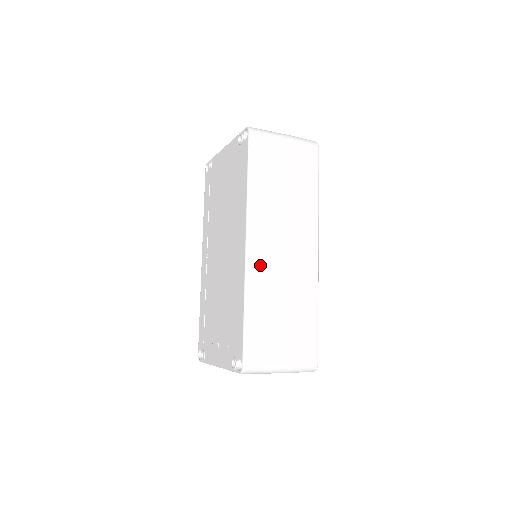
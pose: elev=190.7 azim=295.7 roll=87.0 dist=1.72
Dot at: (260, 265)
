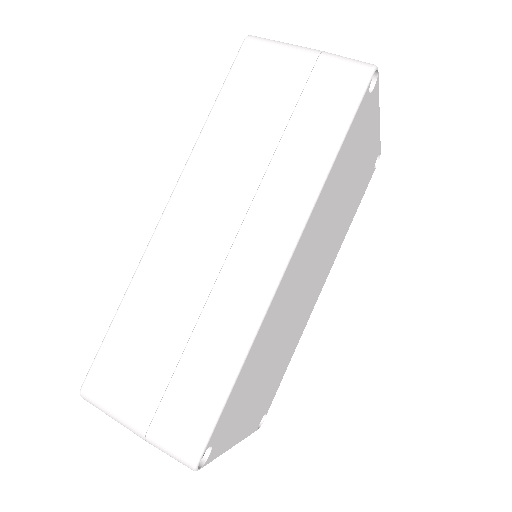
Dot at: (171, 247)
